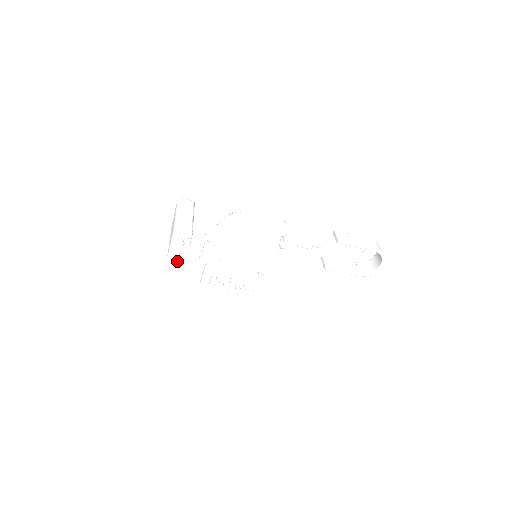
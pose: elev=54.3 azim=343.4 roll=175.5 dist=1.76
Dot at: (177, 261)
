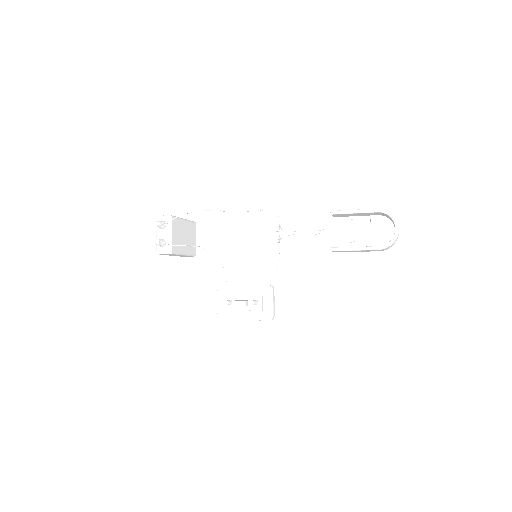
Dot at: (157, 240)
